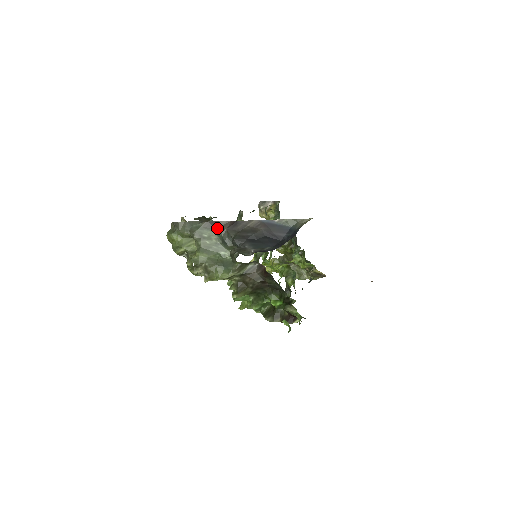
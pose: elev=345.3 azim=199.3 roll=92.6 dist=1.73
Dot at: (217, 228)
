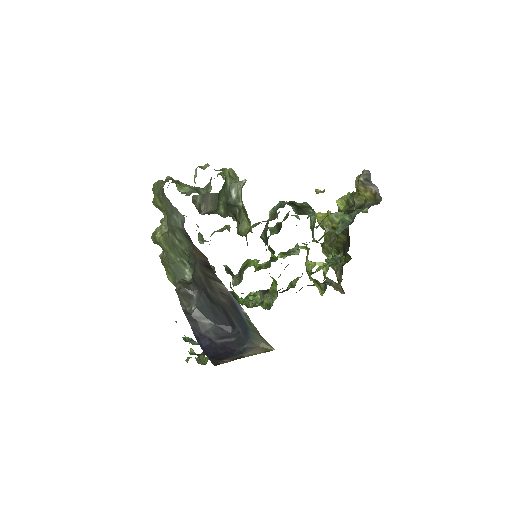
Dot at: (191, 246)
